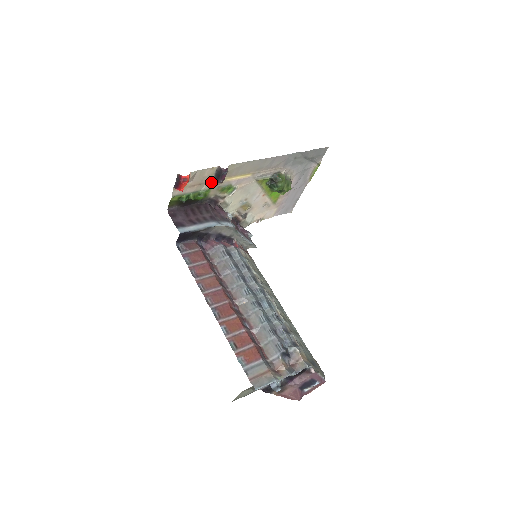
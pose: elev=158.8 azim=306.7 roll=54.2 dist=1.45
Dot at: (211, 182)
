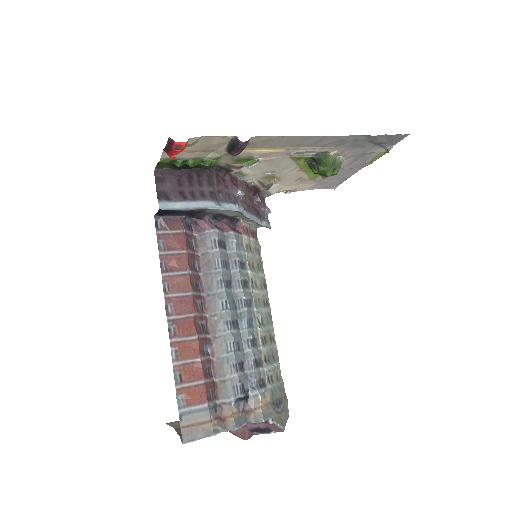
Dot at: (222, 151)
